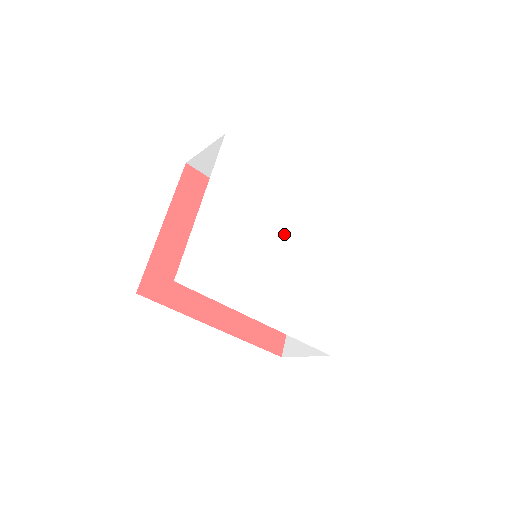
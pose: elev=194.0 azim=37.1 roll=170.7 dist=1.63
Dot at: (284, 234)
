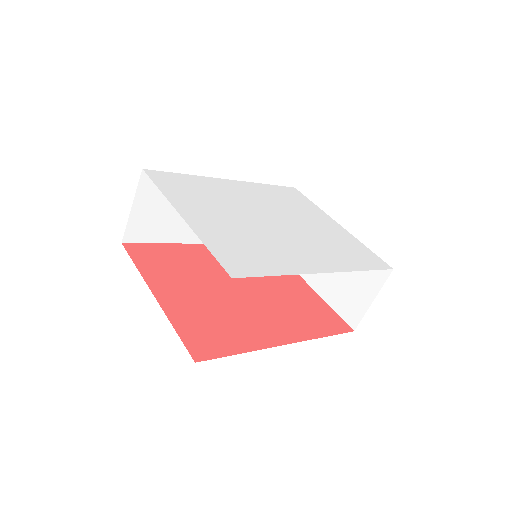
Dot at: (262, 211)
